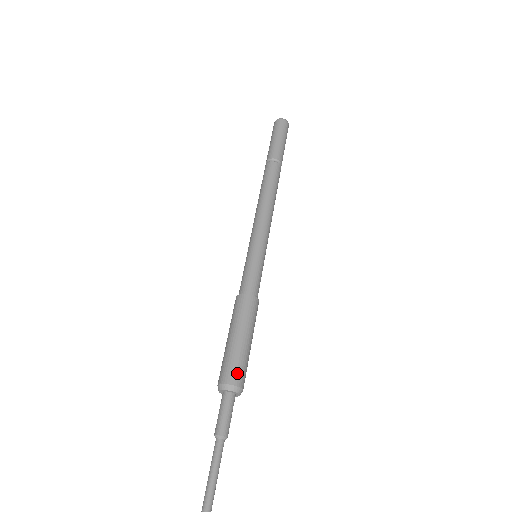
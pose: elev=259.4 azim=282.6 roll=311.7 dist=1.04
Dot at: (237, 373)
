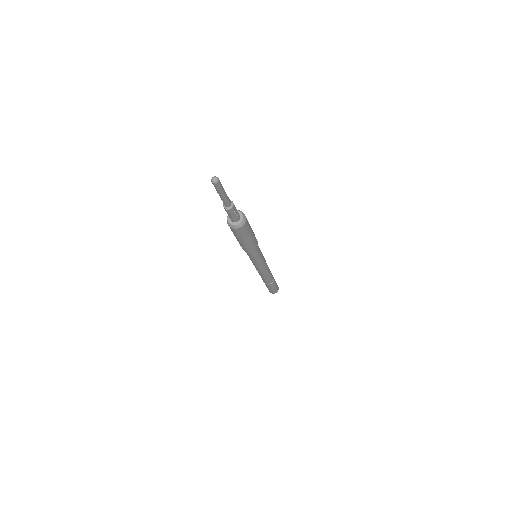
Dot at: occluded
